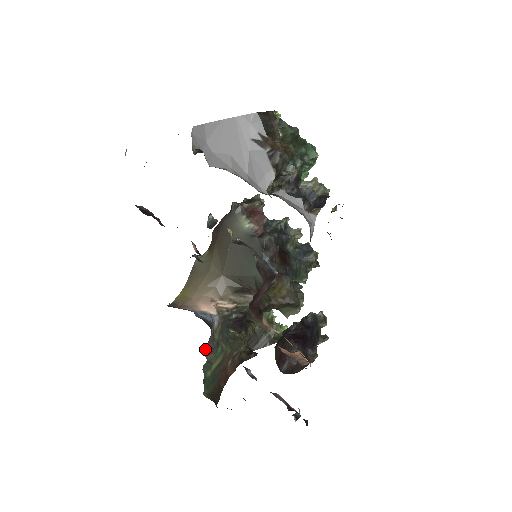
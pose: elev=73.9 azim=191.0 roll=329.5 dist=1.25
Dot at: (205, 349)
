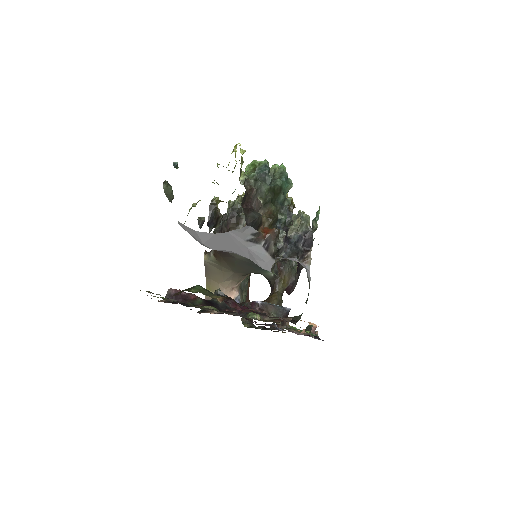
Dot at: (241, 319)
